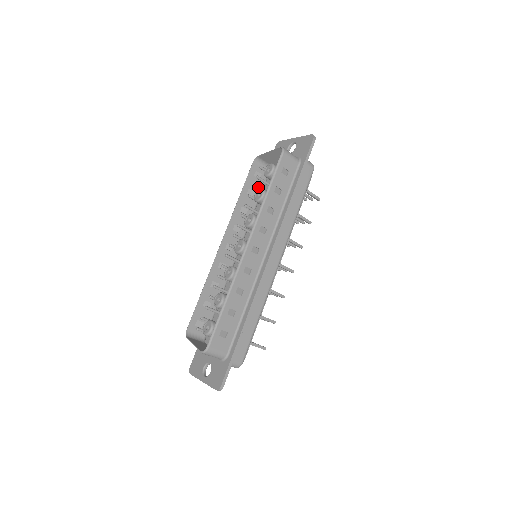
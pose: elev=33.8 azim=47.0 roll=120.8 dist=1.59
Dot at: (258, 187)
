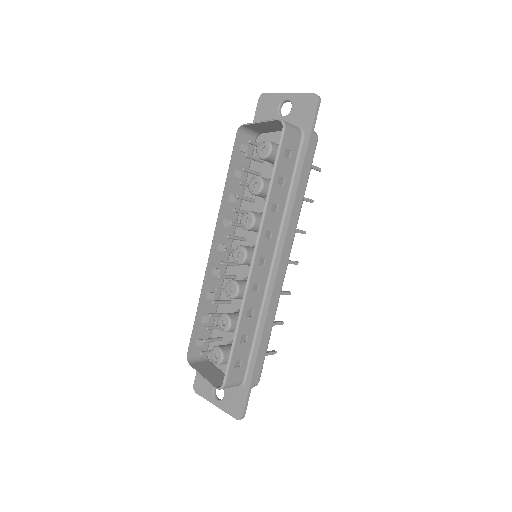
Dot at: (245, 163)
